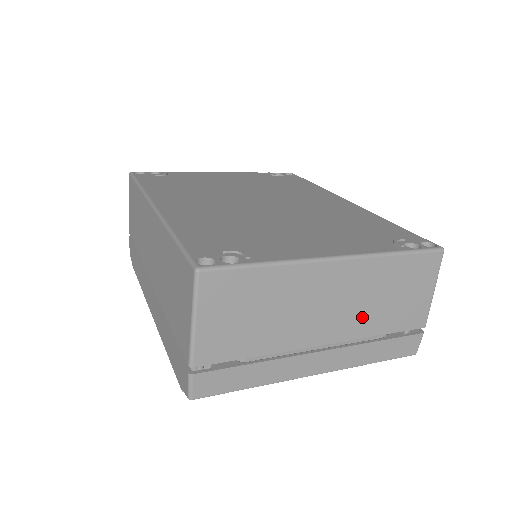
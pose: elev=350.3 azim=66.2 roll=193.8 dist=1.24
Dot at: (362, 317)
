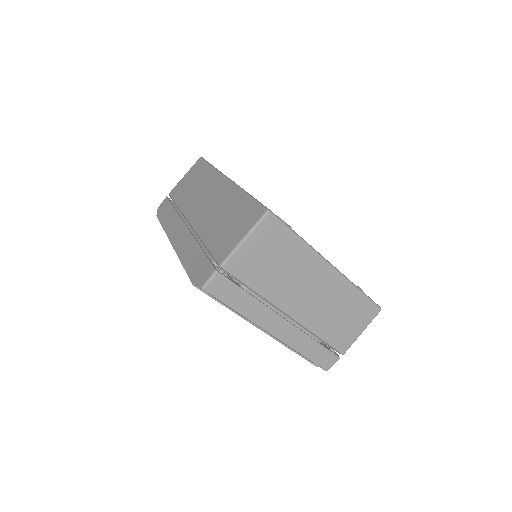
Dot at: (319, 316)
